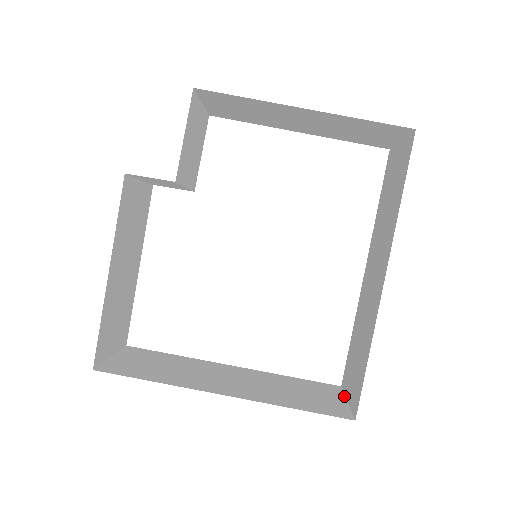
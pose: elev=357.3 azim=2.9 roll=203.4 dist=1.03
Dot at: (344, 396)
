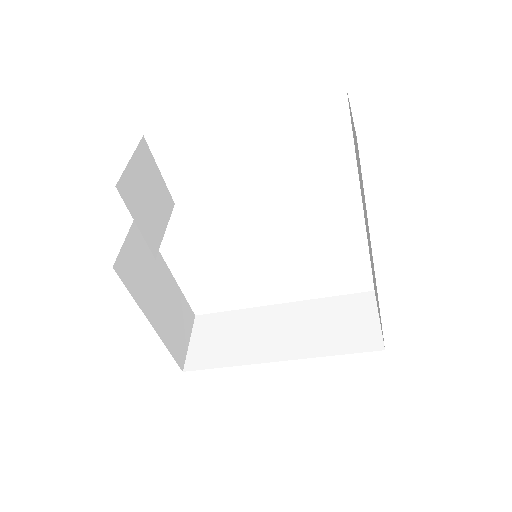
Dot at: (377, 310)
